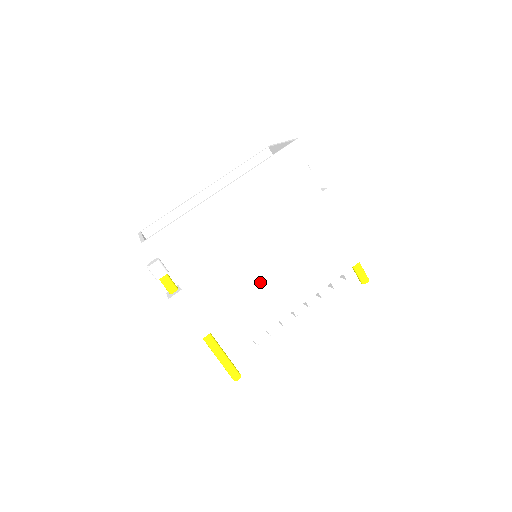
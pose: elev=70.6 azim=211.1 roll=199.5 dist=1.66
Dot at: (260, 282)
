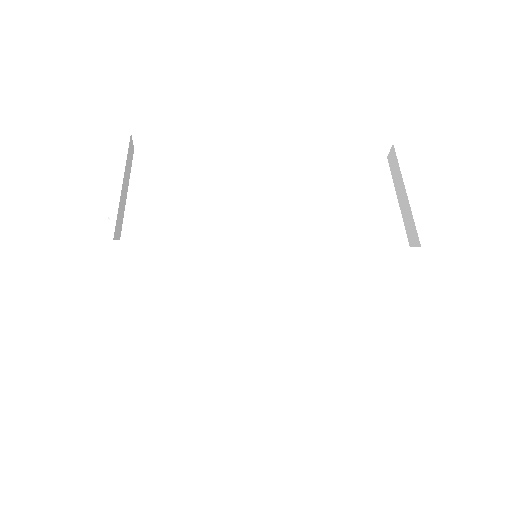
Dot at: (232, 316)
